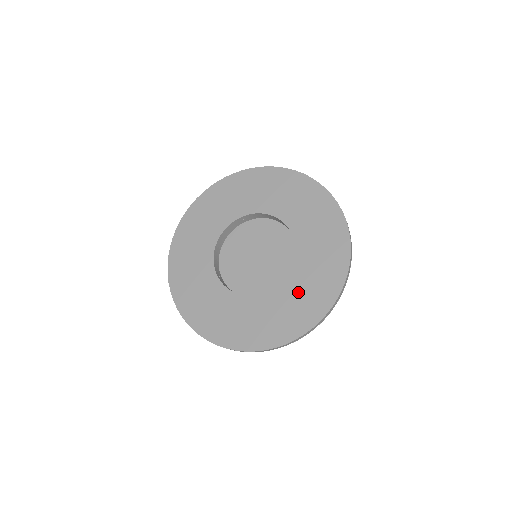
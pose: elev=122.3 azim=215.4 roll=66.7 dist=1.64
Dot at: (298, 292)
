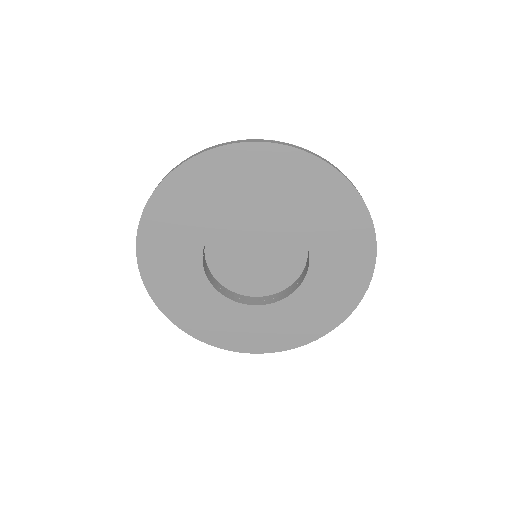
Dot at: (328, 282)
